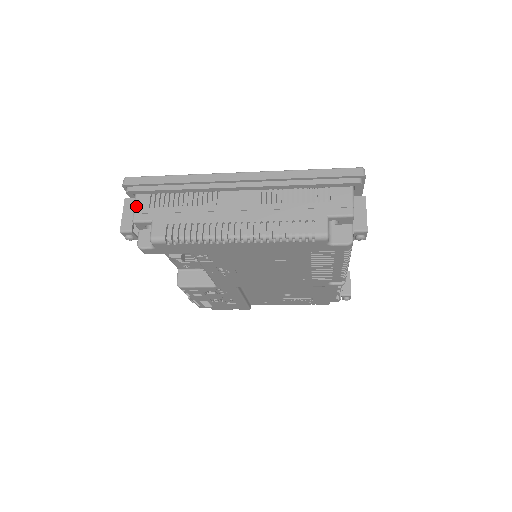
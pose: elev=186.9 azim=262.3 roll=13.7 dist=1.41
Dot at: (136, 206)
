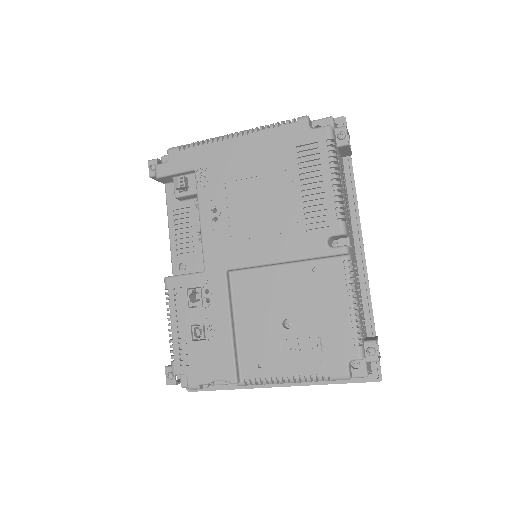
Dot at: occluded
